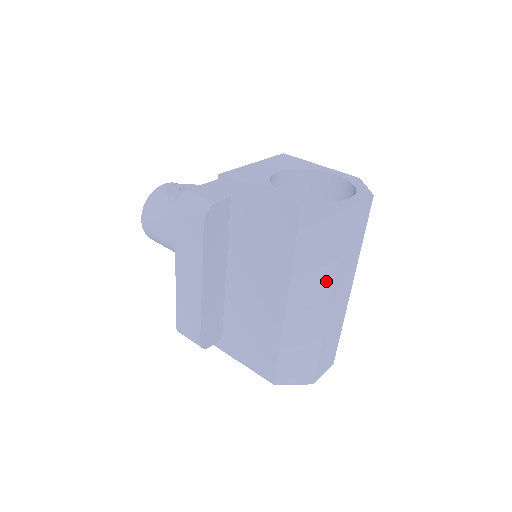
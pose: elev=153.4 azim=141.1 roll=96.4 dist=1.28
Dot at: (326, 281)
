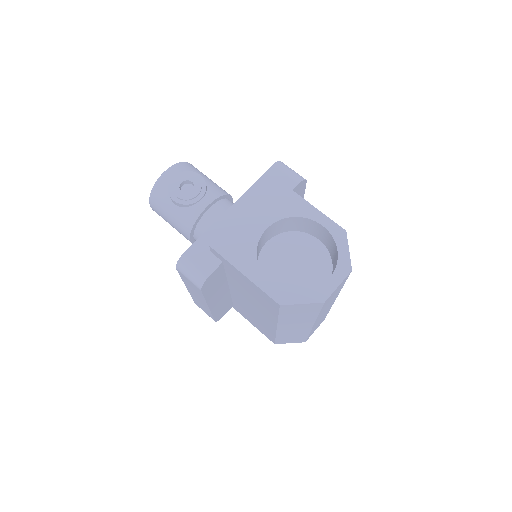
Dot at: (308, 321)
